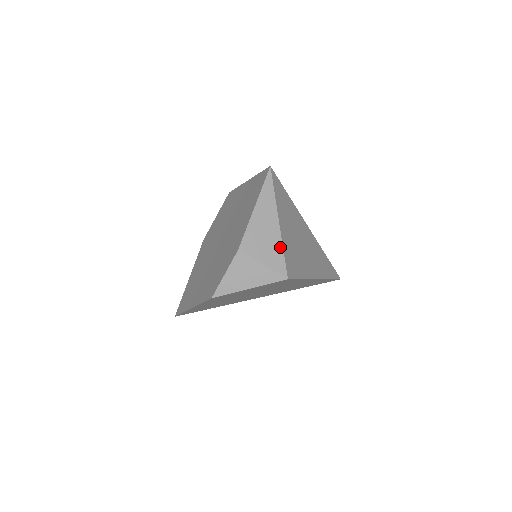
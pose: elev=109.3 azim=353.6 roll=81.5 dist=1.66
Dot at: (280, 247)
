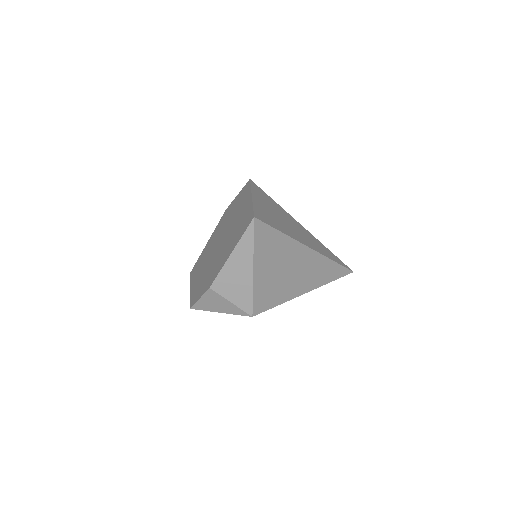
Dot at: (250, 291)
